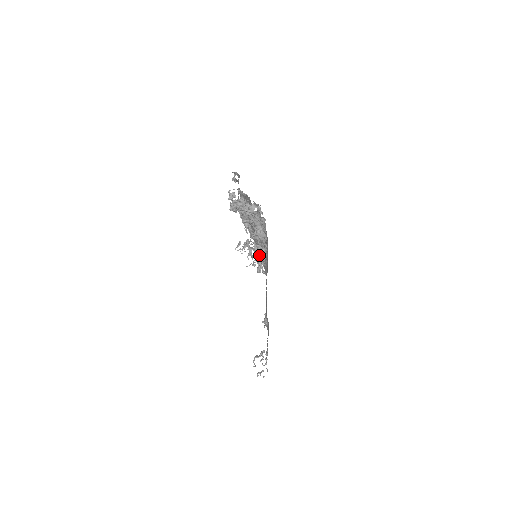
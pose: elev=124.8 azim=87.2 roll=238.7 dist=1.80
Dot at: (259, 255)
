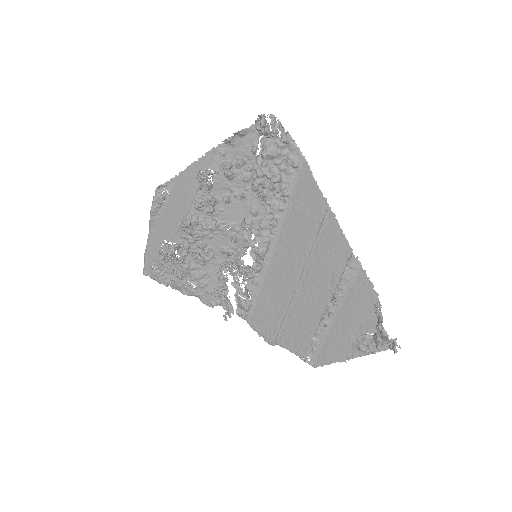
Dot at: (261, 248)
